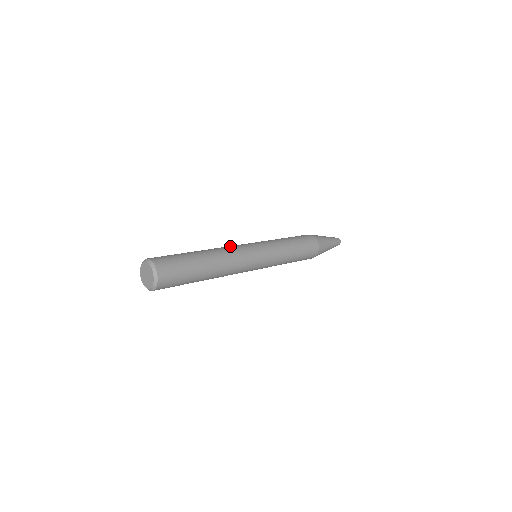
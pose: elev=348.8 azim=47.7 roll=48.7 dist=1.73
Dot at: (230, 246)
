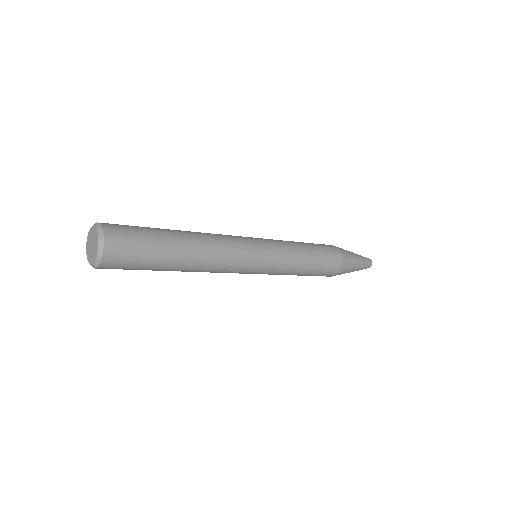
Dot at: occluded
